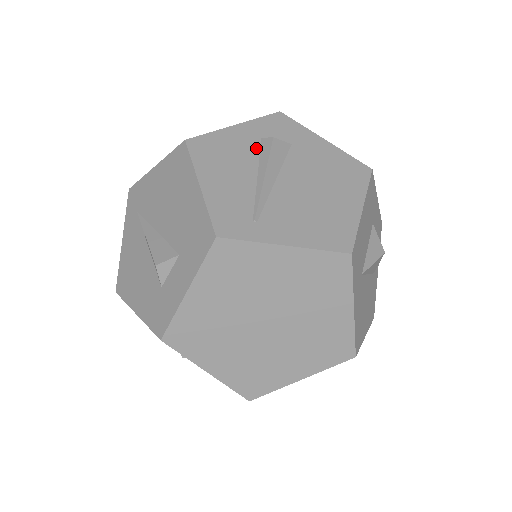
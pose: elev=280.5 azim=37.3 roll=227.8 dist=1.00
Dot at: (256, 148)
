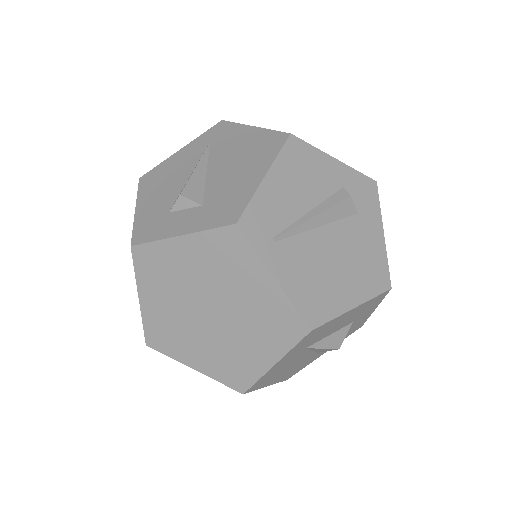
Dot at: (331, 190)
